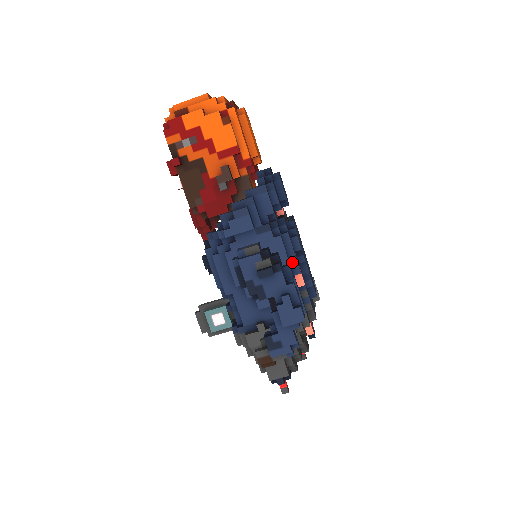
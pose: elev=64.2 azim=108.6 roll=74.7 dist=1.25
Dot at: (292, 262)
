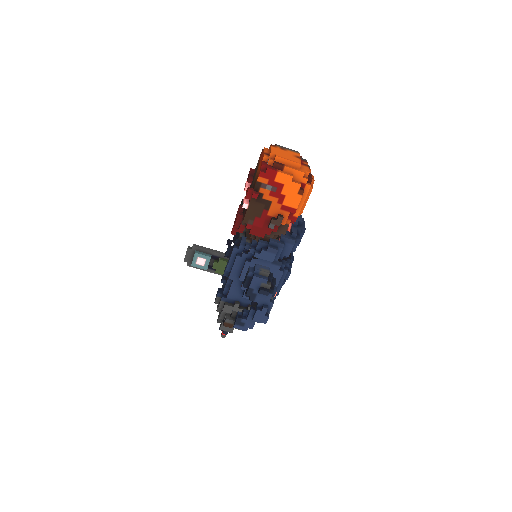
Dot at: (278, 285)
